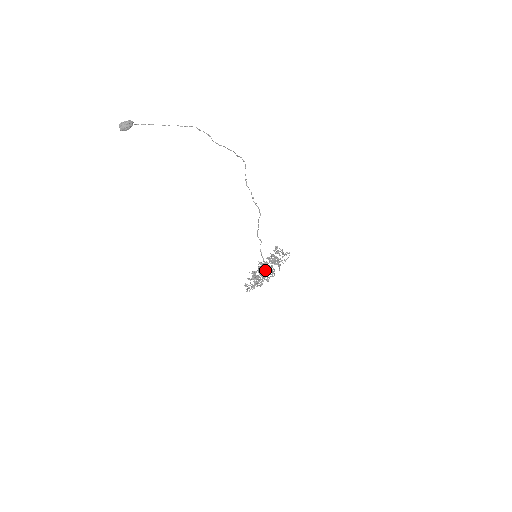
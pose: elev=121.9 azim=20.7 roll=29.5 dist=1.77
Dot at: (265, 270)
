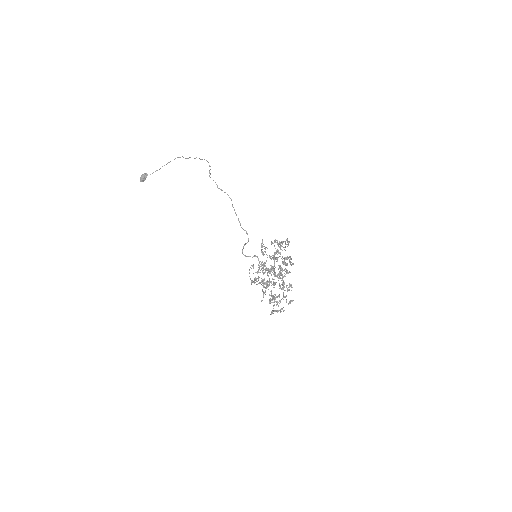
Dot at: occluded
